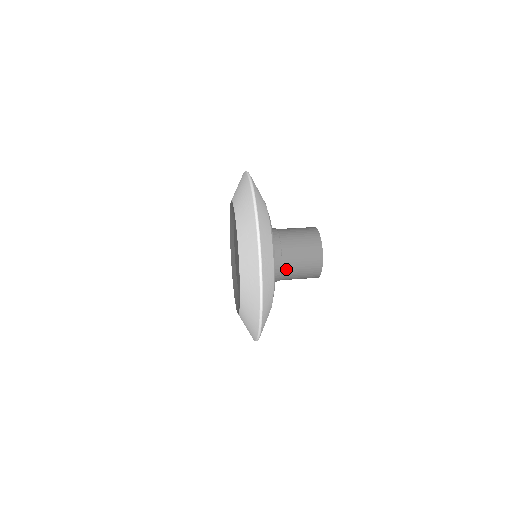
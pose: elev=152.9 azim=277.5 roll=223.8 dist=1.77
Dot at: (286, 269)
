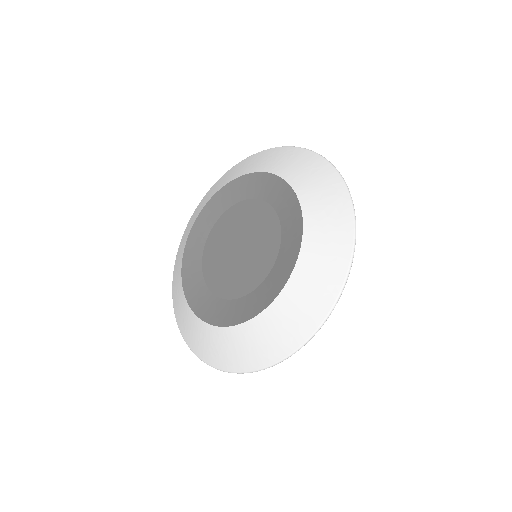
Dot at: occluded
